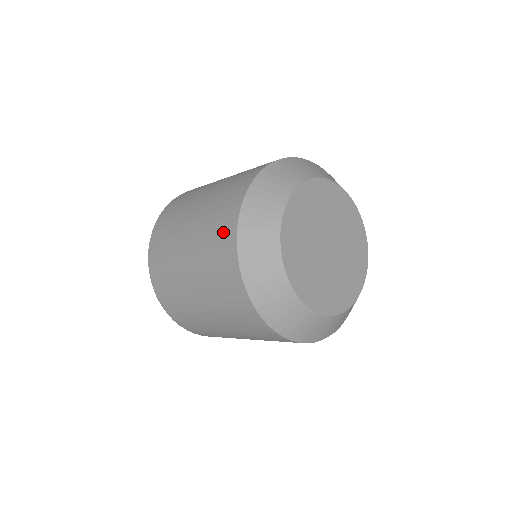
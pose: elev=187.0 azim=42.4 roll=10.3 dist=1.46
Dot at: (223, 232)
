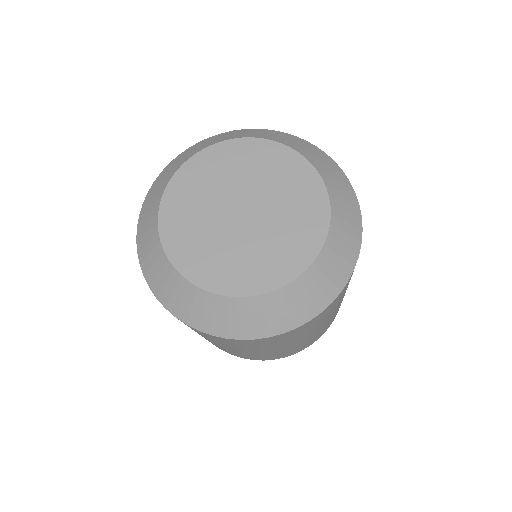
Dot at: occluded
